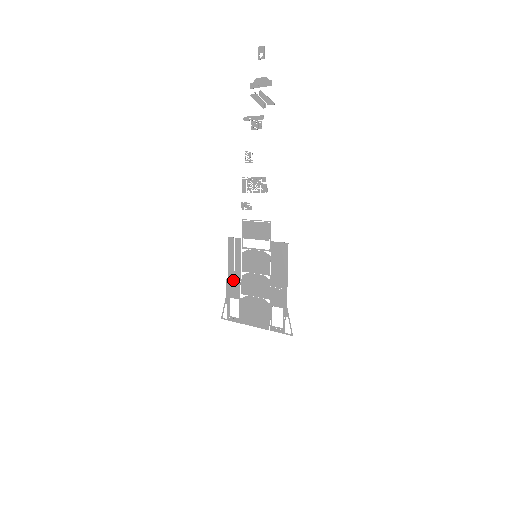
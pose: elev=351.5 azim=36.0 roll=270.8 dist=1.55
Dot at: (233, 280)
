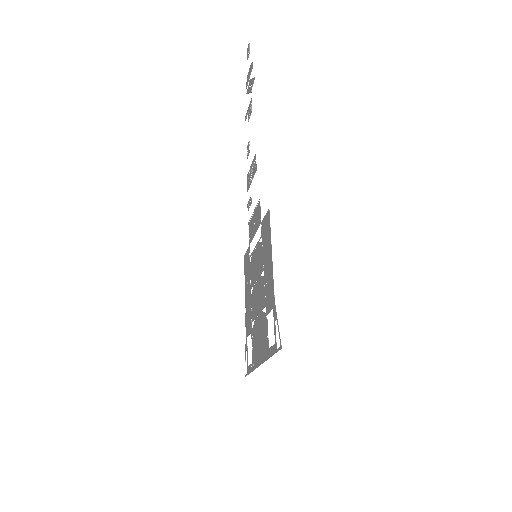
Dot at: (247, 309)
